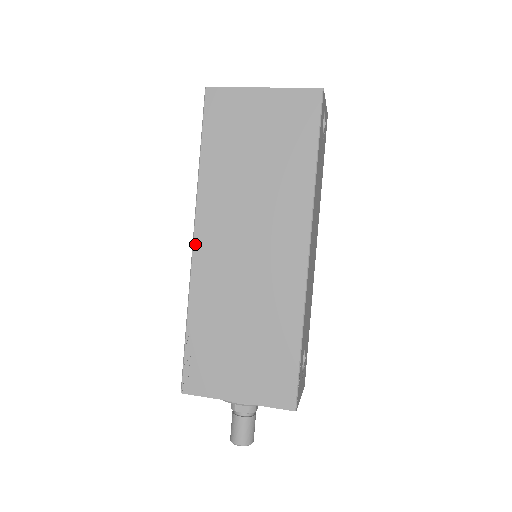
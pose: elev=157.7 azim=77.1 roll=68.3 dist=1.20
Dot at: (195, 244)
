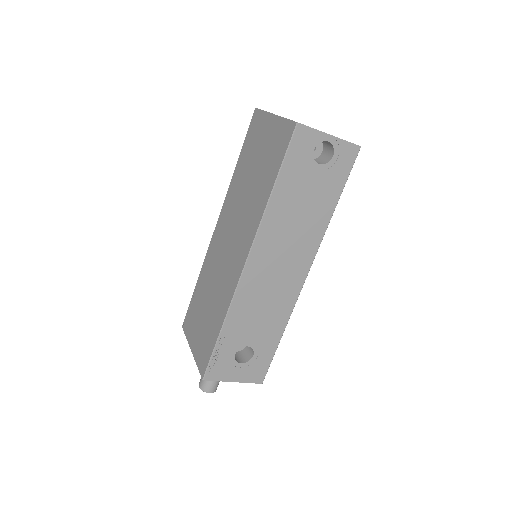
Dot at: (216, 228)
